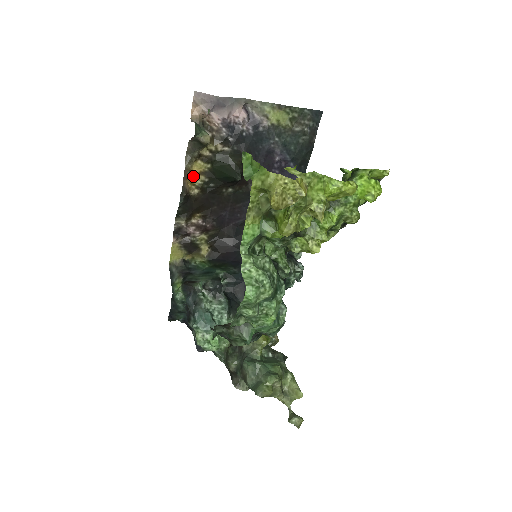
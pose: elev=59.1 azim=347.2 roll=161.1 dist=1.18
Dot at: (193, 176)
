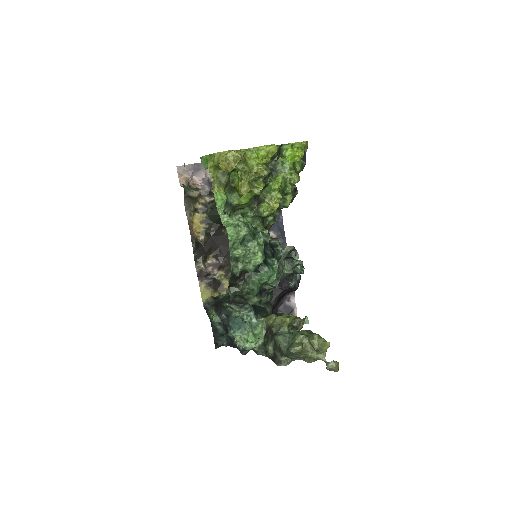
Dot at: (196, 226)
